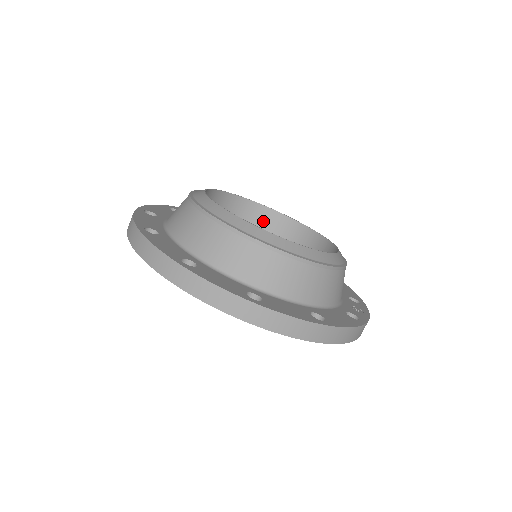
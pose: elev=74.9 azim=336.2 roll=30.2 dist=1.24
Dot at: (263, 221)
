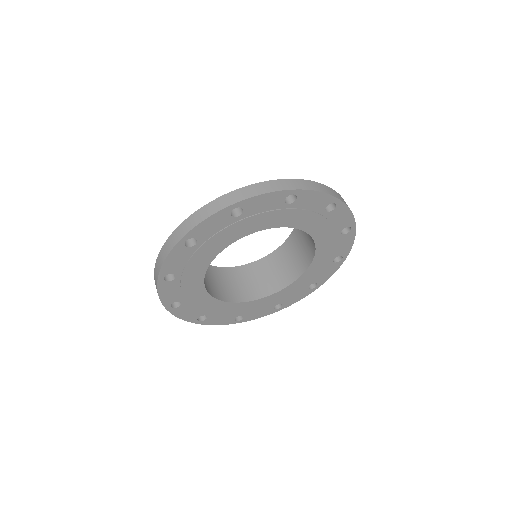
Dot at: (260, 270)
